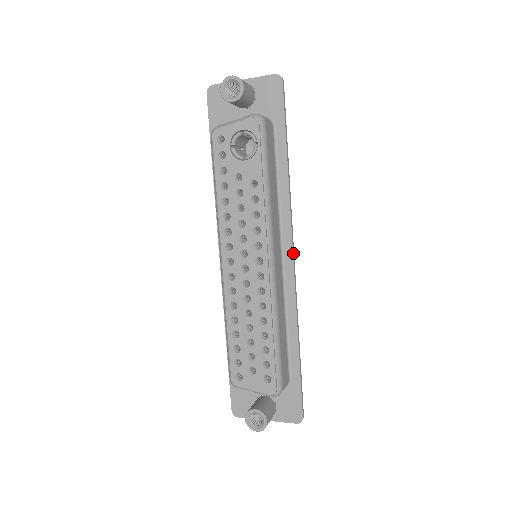
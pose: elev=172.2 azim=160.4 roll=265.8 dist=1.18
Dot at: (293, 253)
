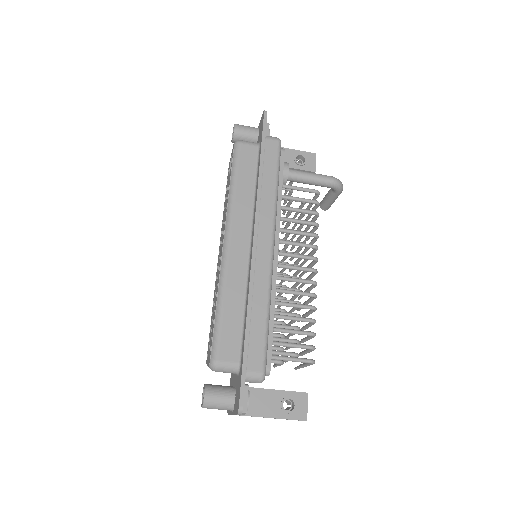
Dot at: (255, 239)
